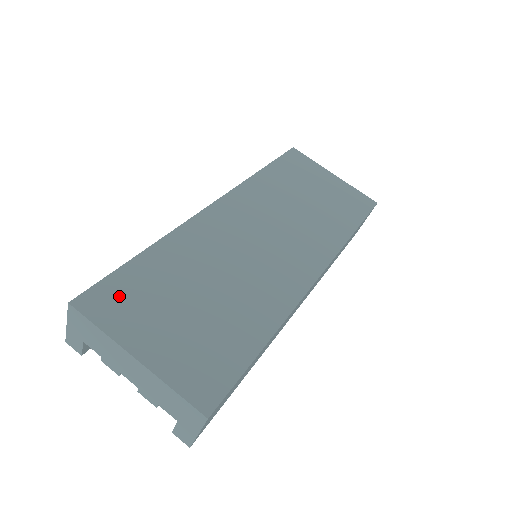
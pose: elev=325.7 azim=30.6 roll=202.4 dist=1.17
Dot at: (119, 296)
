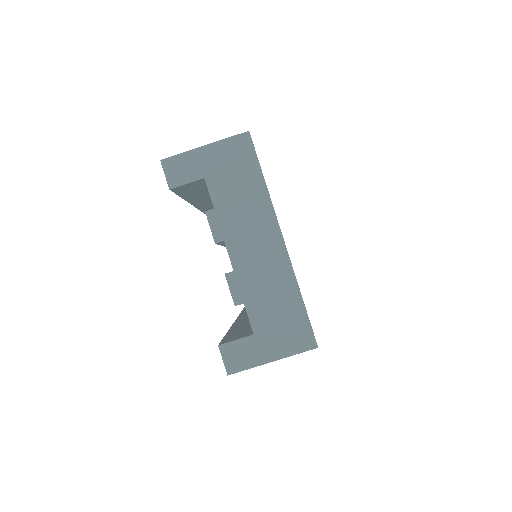
Dot at: occluded
